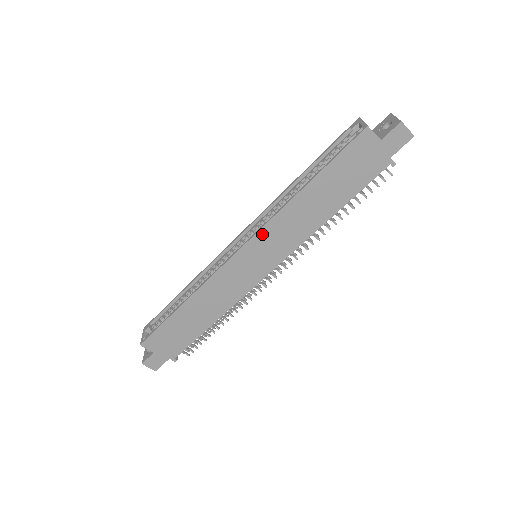
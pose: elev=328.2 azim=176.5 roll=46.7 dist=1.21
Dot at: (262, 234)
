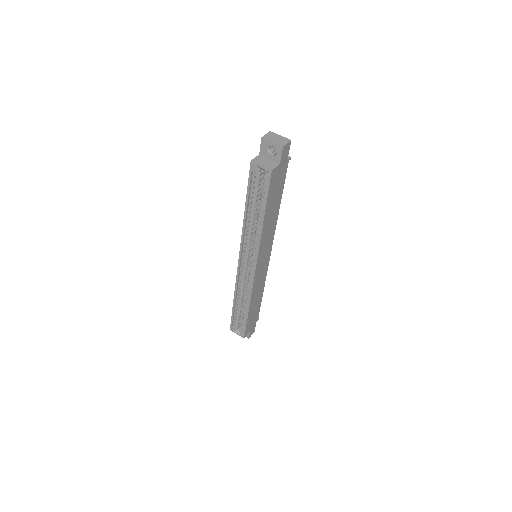
Dot at: (260, 254)
